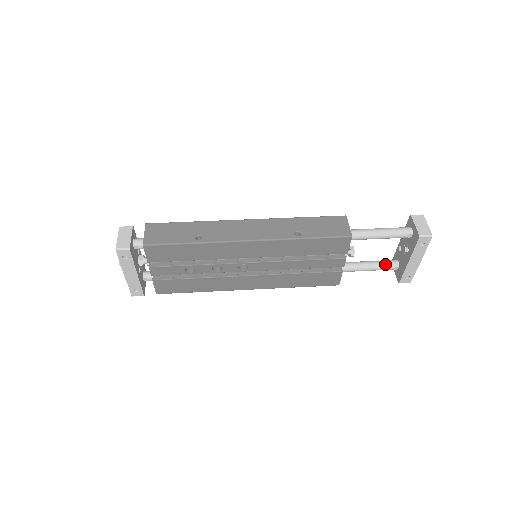
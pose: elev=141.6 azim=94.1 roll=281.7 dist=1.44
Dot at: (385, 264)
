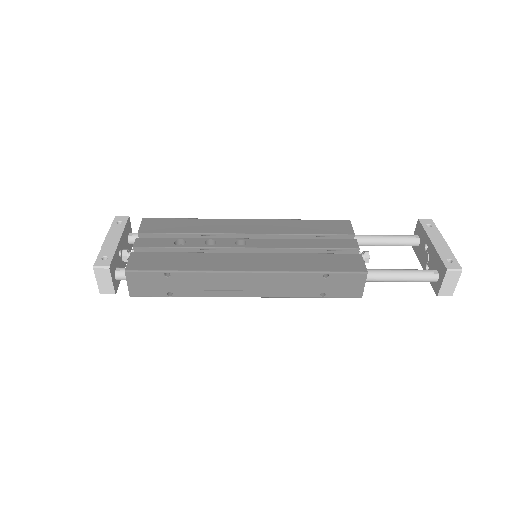
Dot at: (417, 270)
